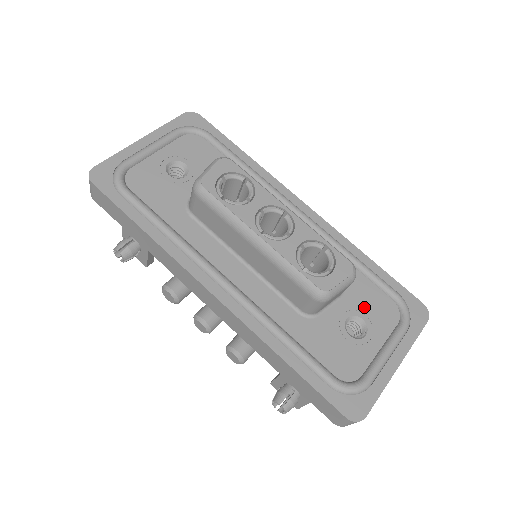
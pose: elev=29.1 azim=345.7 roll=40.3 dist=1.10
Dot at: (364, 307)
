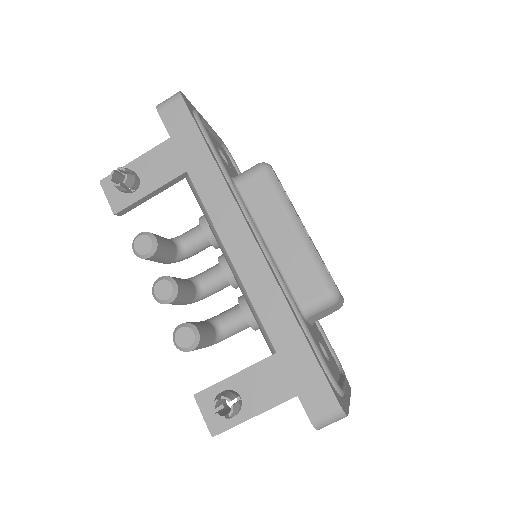
Dot at: (324, 345)
